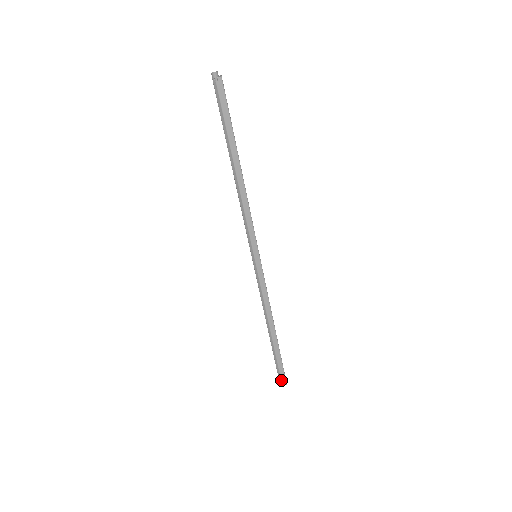
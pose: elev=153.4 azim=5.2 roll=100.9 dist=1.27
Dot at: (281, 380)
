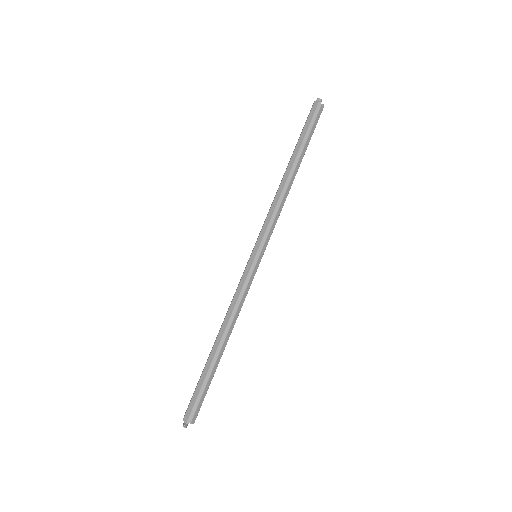
Dot at: (193, 416)
